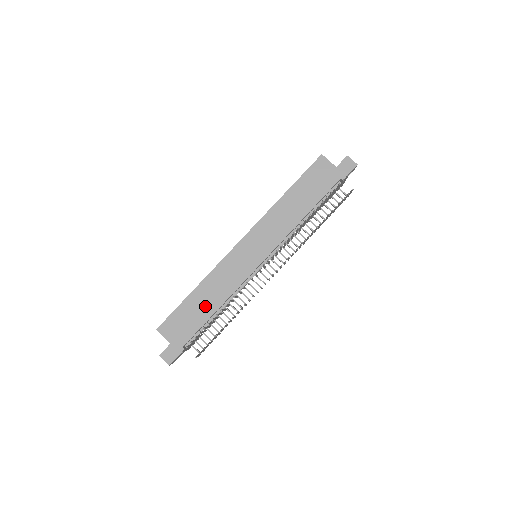
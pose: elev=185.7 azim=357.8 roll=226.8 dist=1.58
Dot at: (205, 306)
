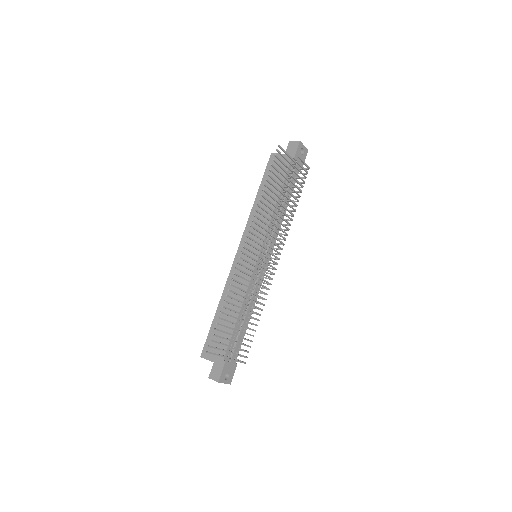
Dot at: (229, 316)
